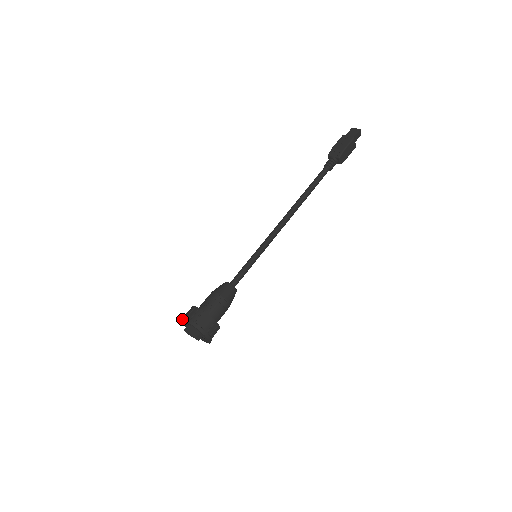
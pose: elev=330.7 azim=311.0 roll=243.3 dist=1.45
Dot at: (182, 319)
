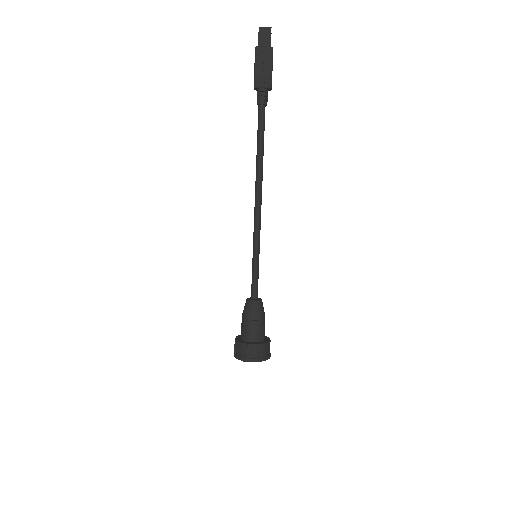
Dot at: occluded
